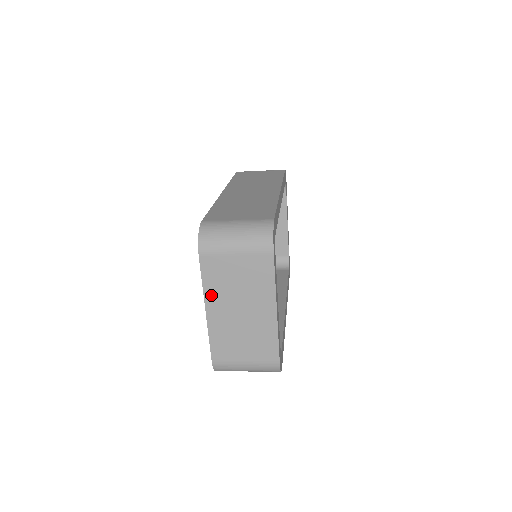
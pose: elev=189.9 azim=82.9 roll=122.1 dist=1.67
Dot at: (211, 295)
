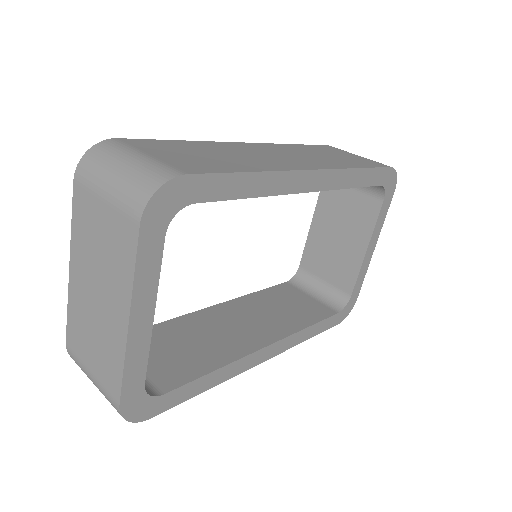
Dot at: (76, 248)
